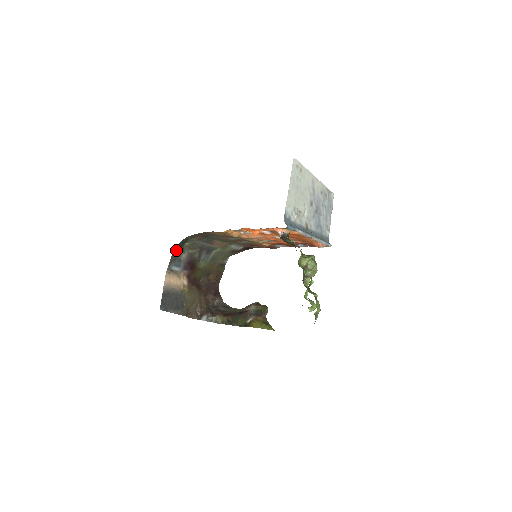
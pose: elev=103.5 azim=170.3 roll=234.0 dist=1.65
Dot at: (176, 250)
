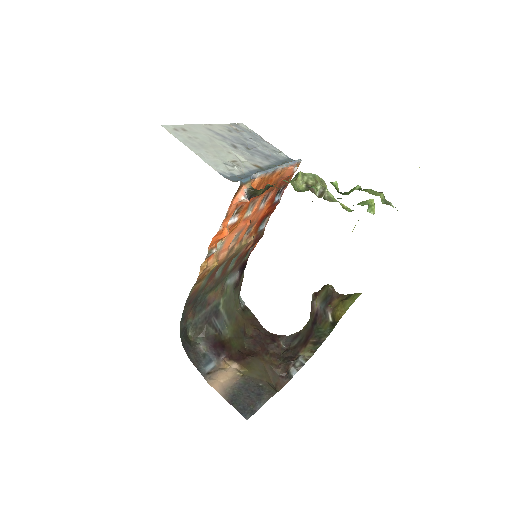
Dot at: (188, 351)
